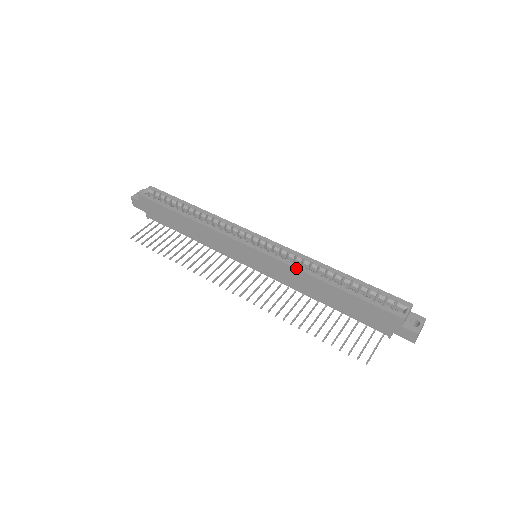
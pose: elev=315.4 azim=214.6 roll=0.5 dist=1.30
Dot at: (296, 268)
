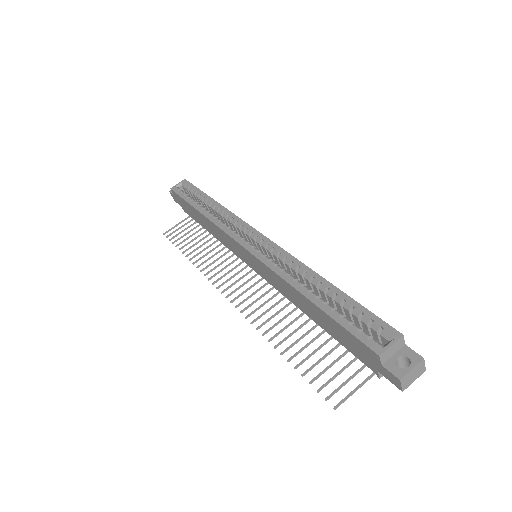
Dot at: (277, 273)
